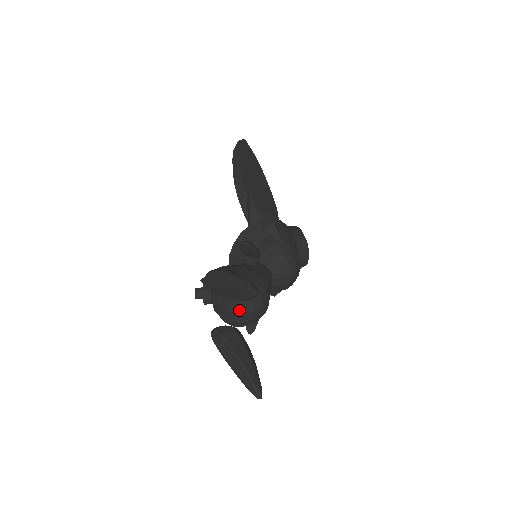
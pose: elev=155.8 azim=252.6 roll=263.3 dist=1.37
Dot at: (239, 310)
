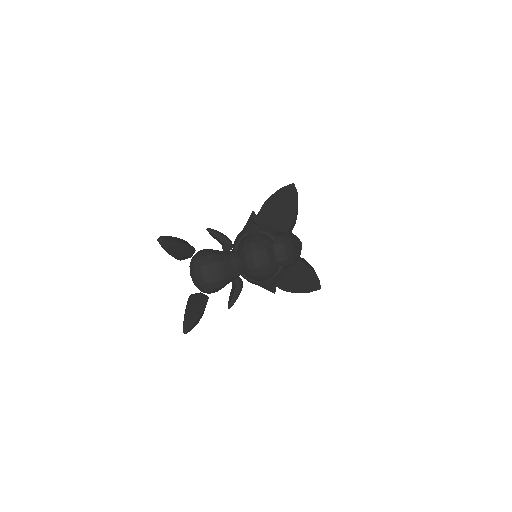
Dot at: (194, 274)
